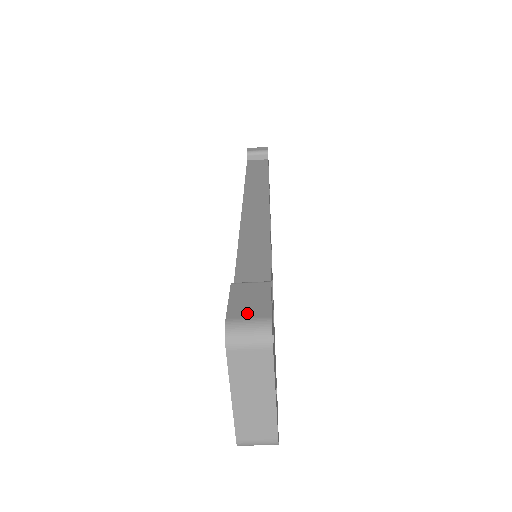
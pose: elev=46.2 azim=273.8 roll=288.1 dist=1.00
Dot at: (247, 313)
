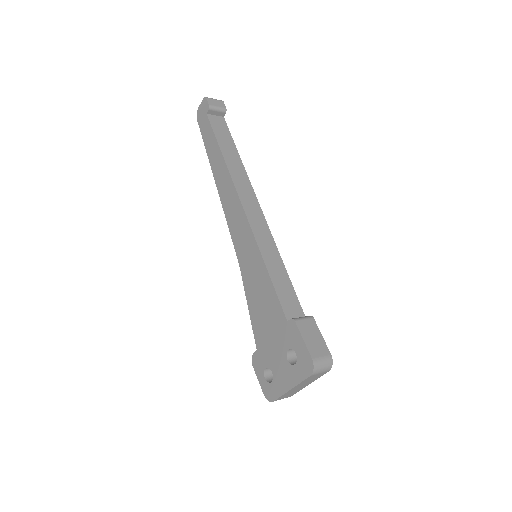
Dot at: (319, 352)
